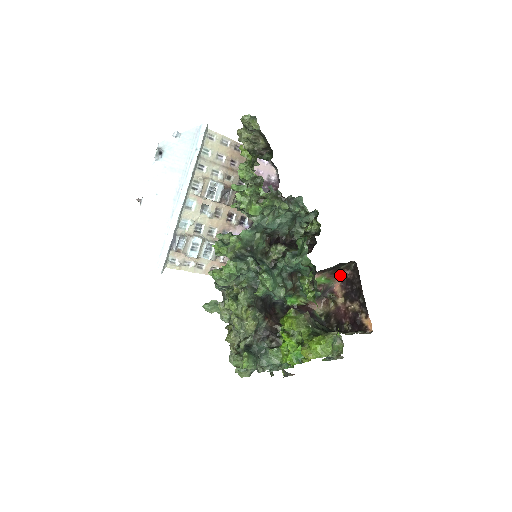
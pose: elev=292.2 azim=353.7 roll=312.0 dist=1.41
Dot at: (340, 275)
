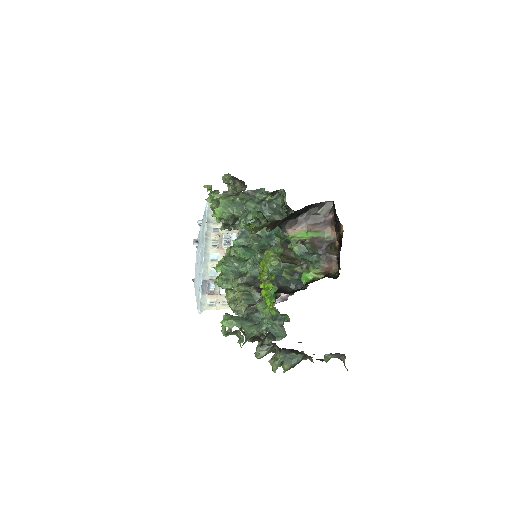
Dot at: (329, 223)
